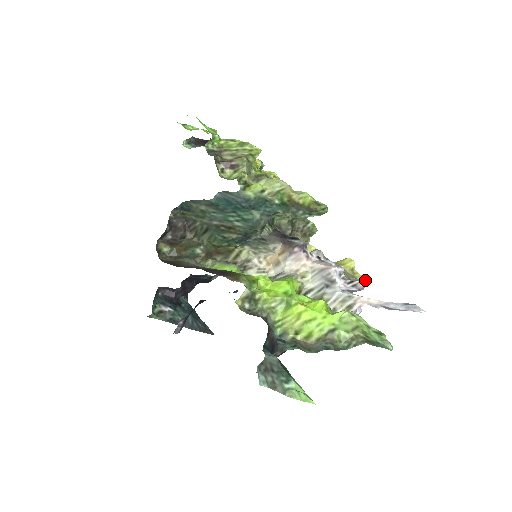
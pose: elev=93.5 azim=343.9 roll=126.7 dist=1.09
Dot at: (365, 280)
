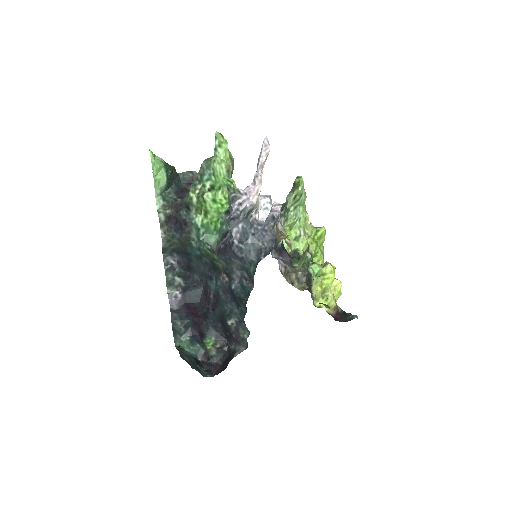
Dot at: occluded
